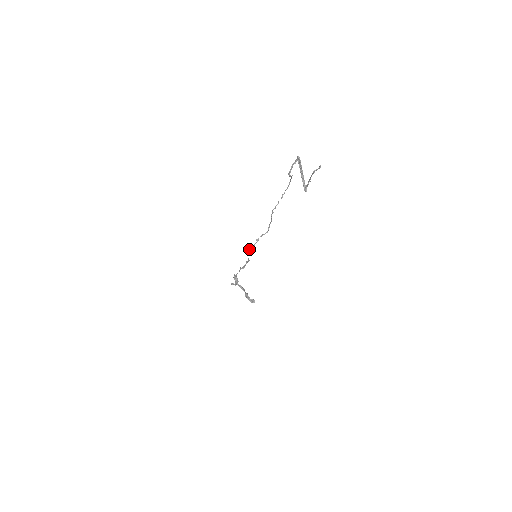
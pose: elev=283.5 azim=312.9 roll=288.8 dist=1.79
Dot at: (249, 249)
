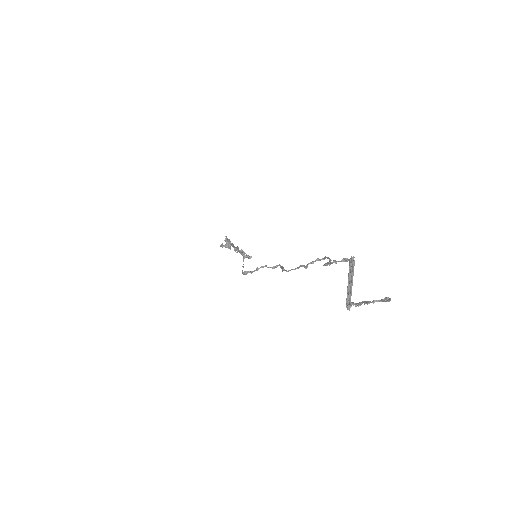
Dot at: (243, 272)
